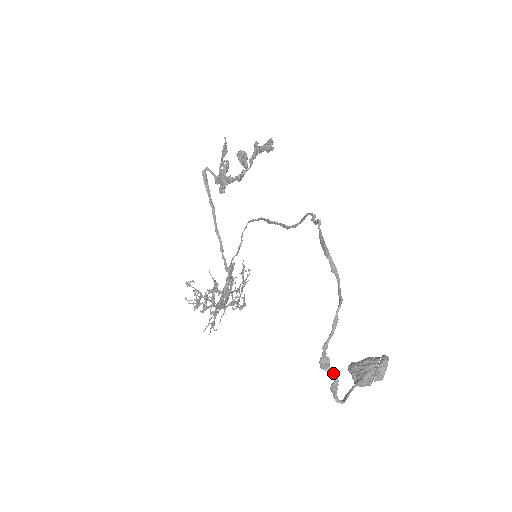
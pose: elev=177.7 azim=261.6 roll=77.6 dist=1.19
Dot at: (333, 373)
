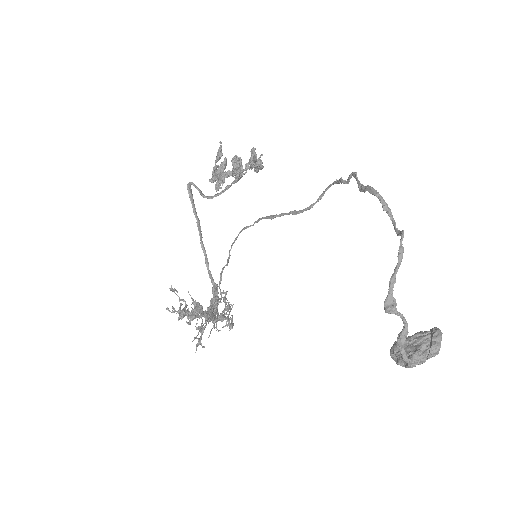
Dot at: (401, 317)
